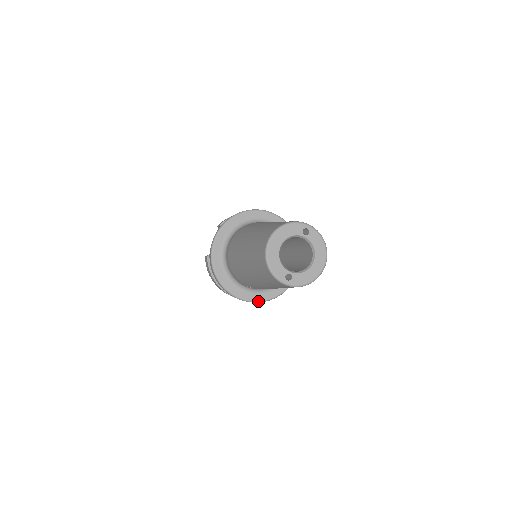
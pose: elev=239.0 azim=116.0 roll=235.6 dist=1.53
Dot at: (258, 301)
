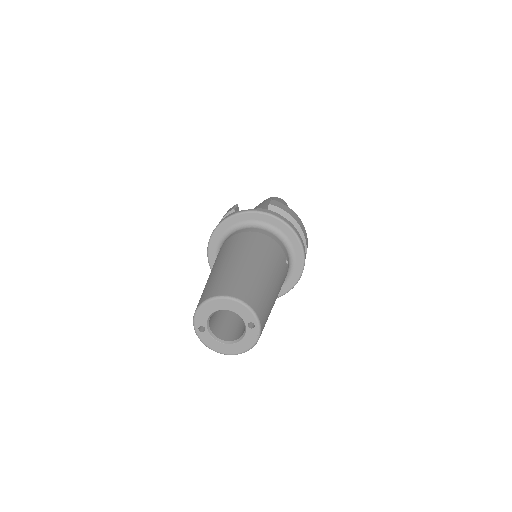
Dot at: occluded
